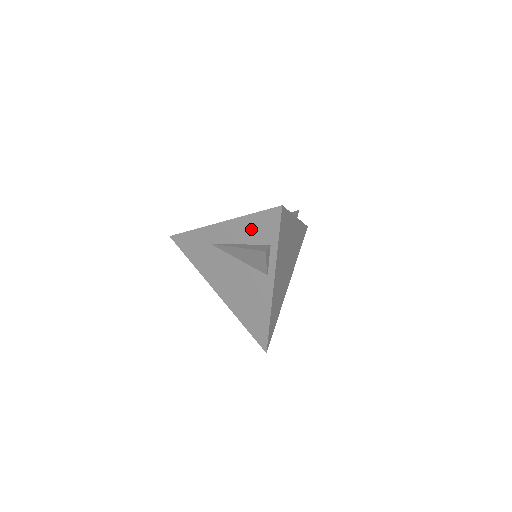
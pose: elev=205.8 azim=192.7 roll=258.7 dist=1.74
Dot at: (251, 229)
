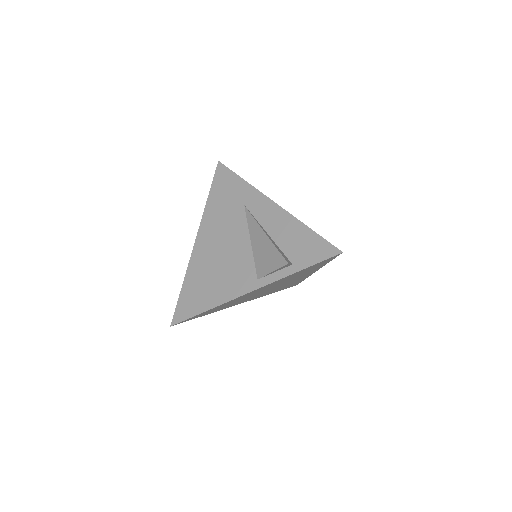
Dot at: (293, 236)
